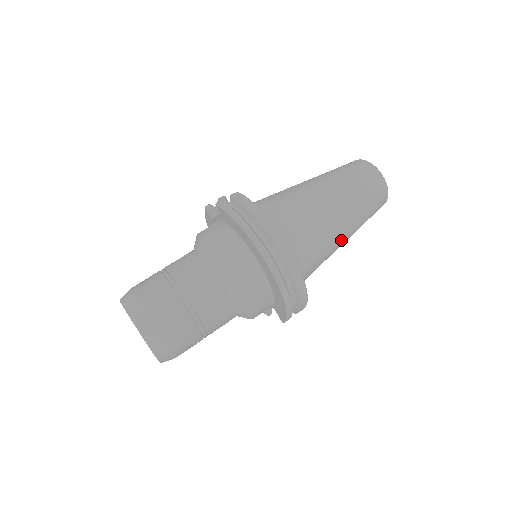
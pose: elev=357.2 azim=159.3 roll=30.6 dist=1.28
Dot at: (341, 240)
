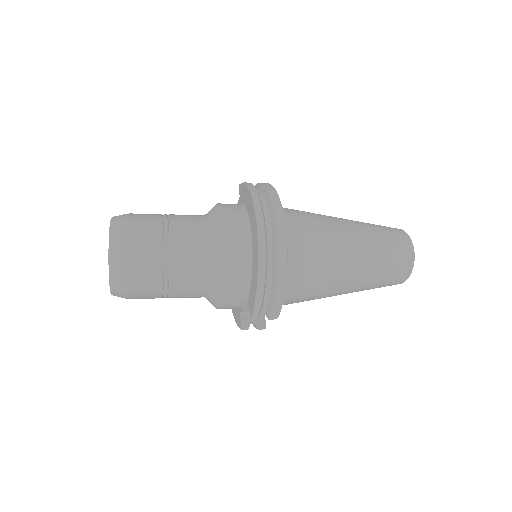
Dot at: (347, 272)
